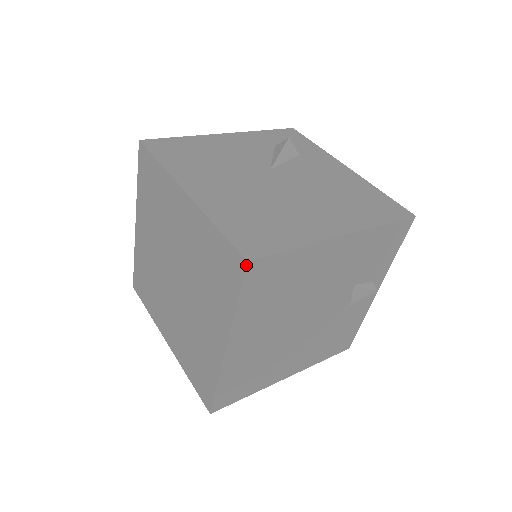
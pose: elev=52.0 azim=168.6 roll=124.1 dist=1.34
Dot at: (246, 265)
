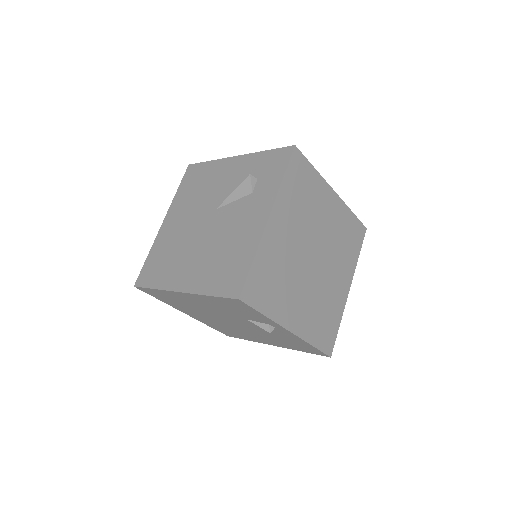
Dot at: (136, 287)
